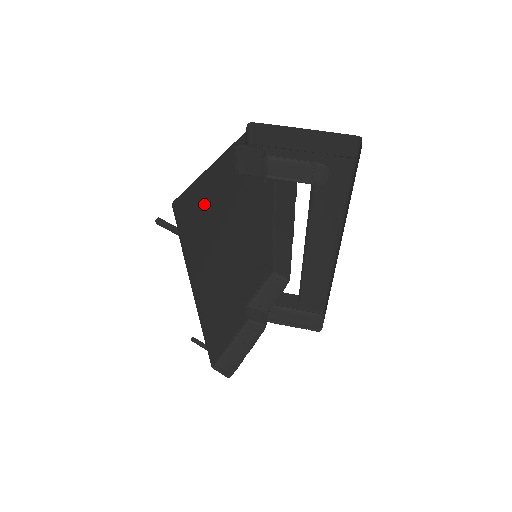
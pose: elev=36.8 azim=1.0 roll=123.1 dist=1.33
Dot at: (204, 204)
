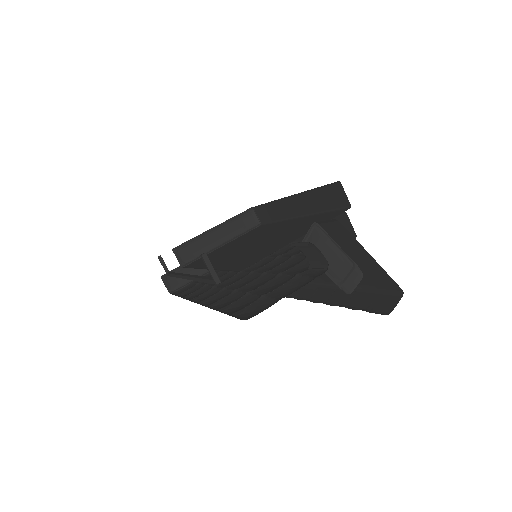
Dot at: occluded
